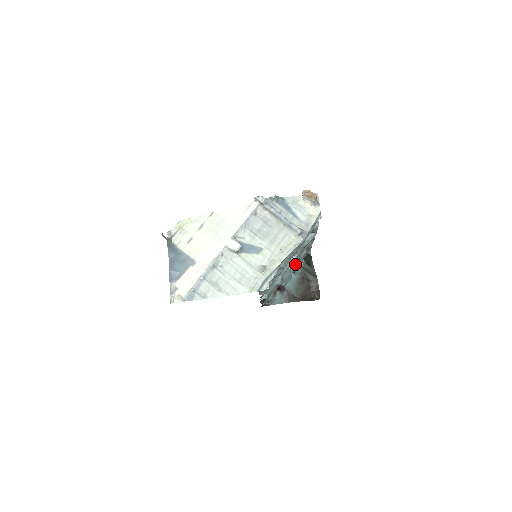
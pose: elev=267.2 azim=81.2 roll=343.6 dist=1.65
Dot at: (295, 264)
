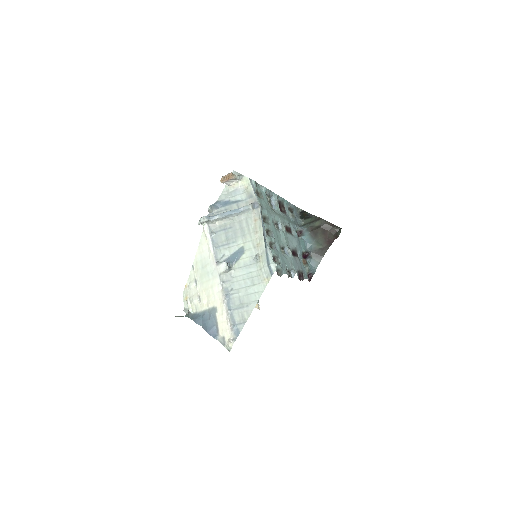
Dot at: (293, 229)
